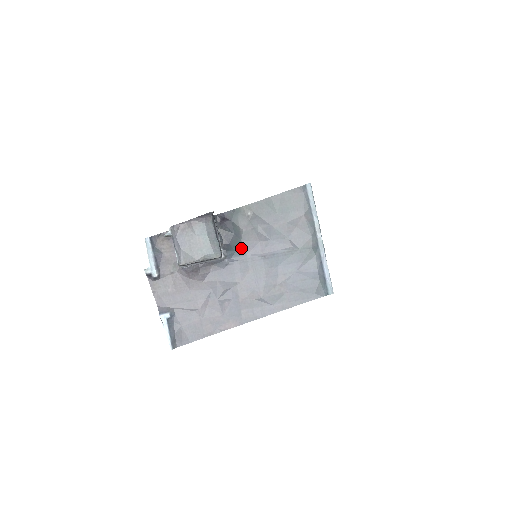
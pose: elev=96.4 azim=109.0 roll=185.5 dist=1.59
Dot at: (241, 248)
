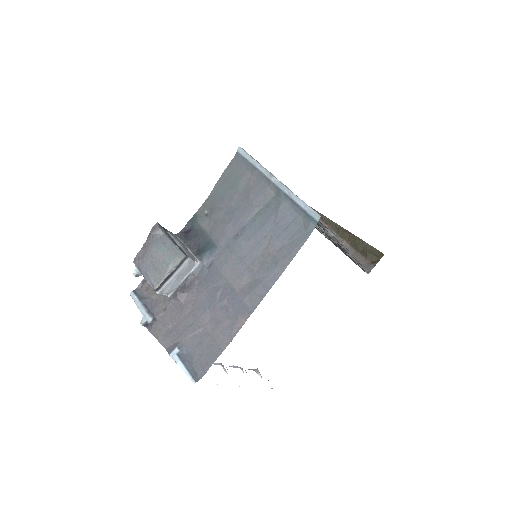
Dot at: (213, 244)
